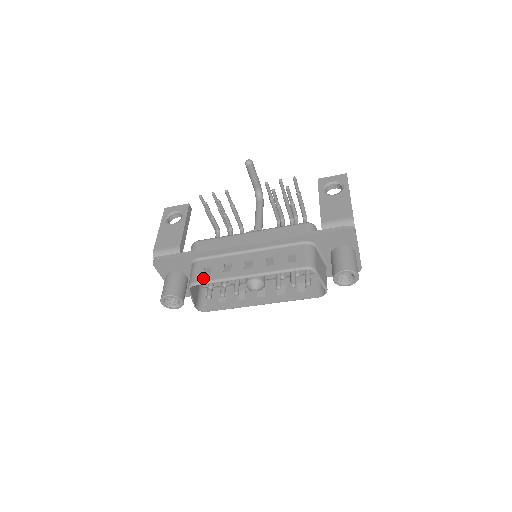
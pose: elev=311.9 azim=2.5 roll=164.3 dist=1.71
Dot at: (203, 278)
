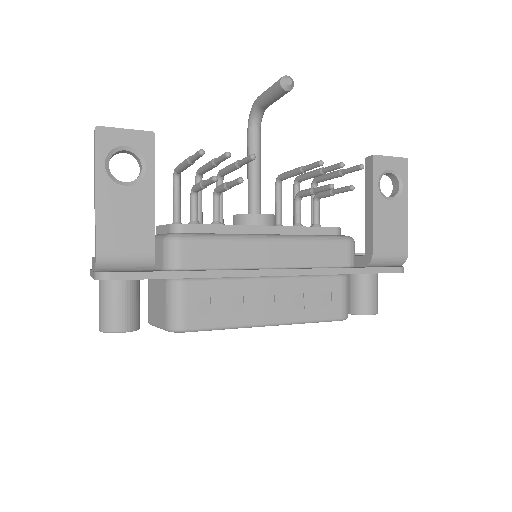
Dot at: (200, 322)
